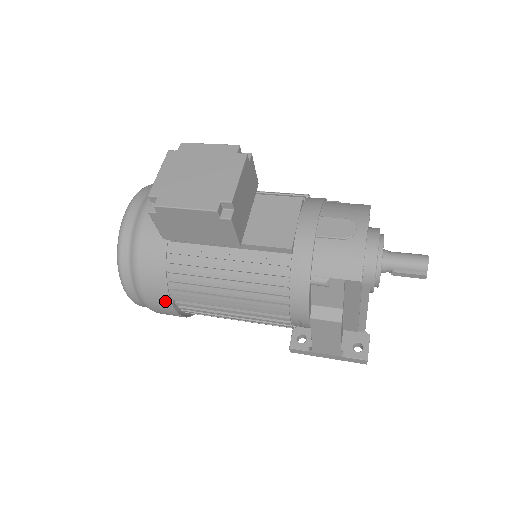
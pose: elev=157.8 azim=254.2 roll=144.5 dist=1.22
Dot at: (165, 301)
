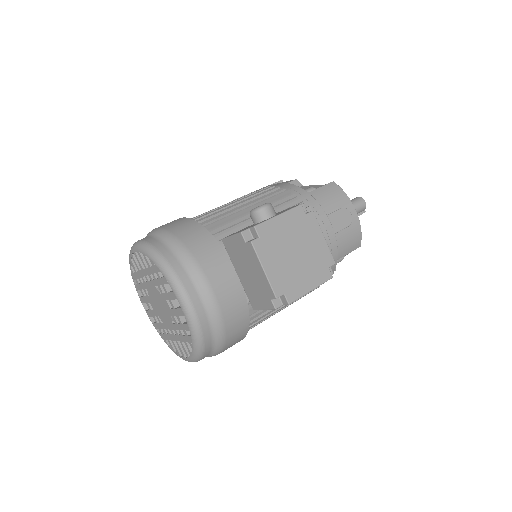
Dot at: occluded
